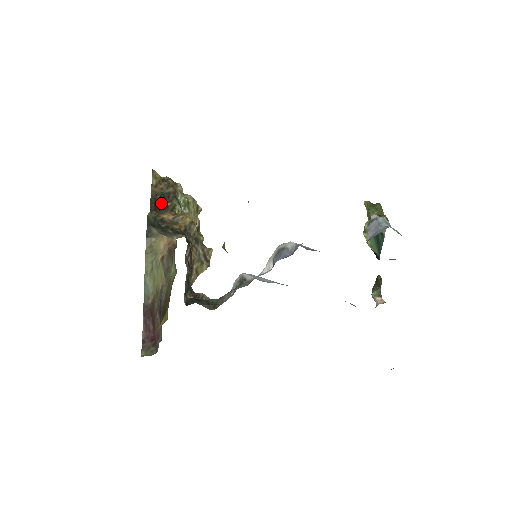
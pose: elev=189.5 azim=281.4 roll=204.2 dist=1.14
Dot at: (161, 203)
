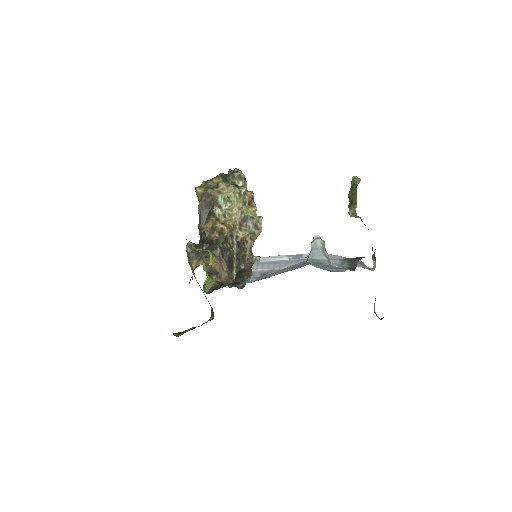
Dot at: (207, 212)
